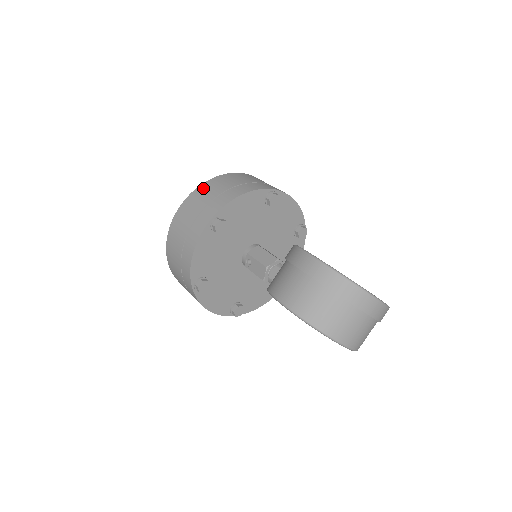
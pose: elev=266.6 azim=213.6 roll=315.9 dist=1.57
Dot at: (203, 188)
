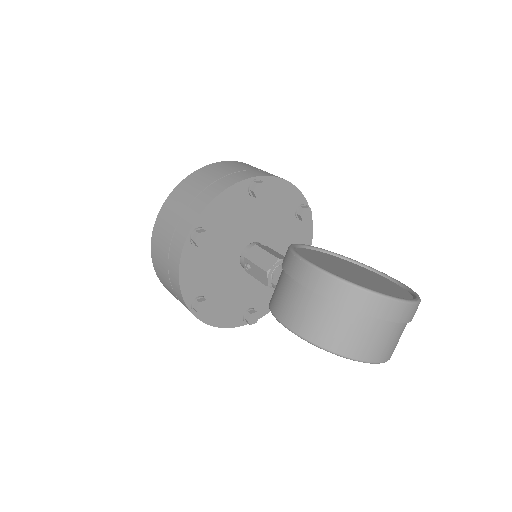
Dot at: (175, 194)
